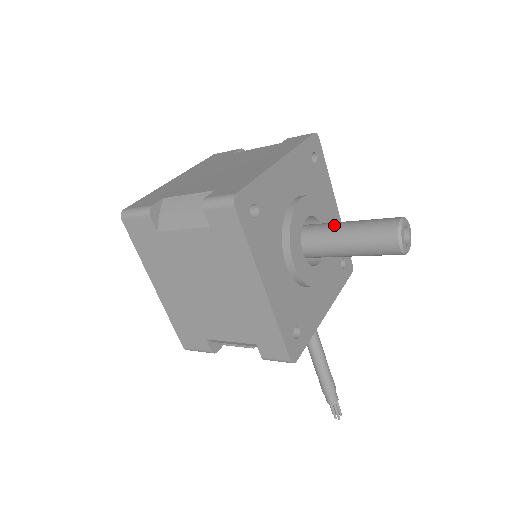
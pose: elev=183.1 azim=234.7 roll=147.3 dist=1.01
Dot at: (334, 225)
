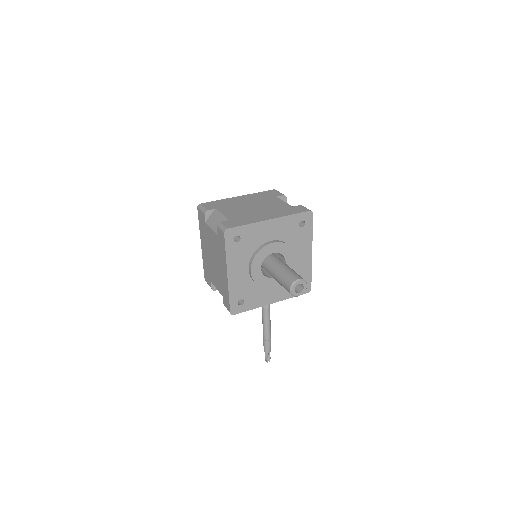
Dot at: (279, 264)
